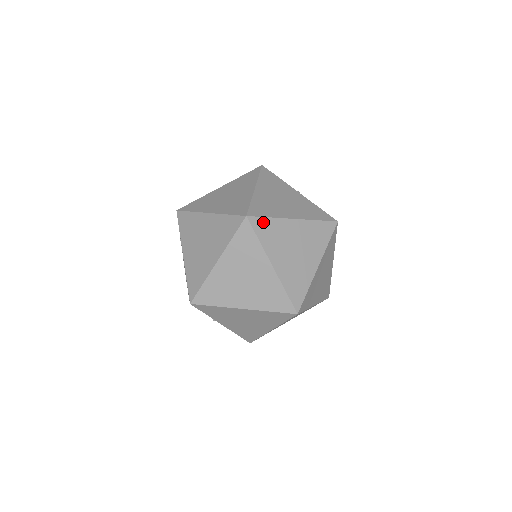
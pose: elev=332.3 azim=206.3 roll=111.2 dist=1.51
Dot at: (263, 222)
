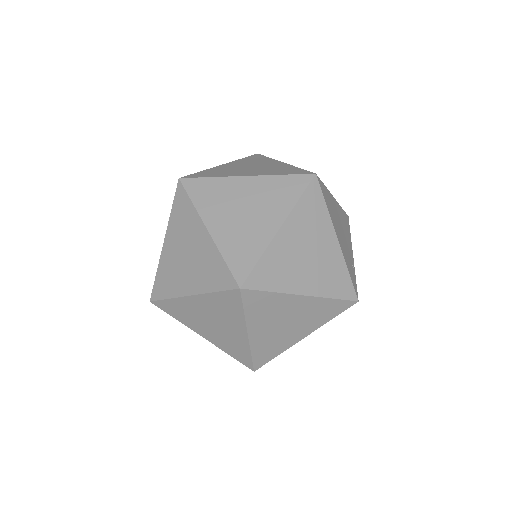
Dot at: (200, 183)
